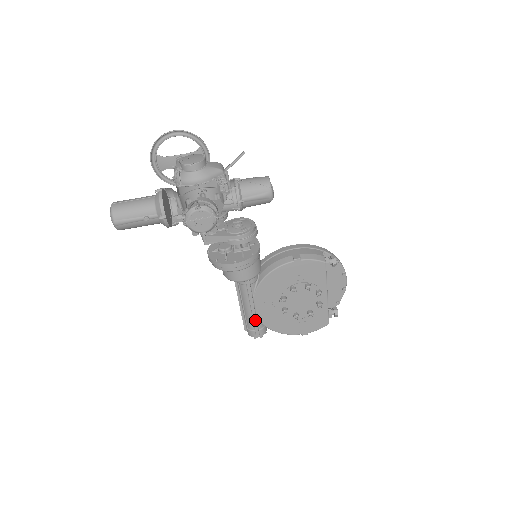
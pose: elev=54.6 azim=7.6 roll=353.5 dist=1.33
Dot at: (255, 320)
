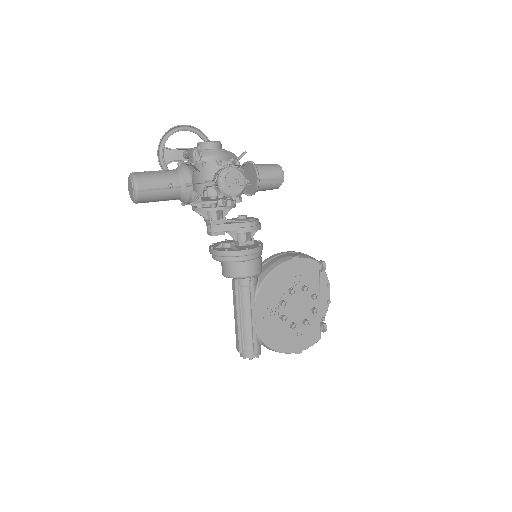
Dot at: (254, 332)
